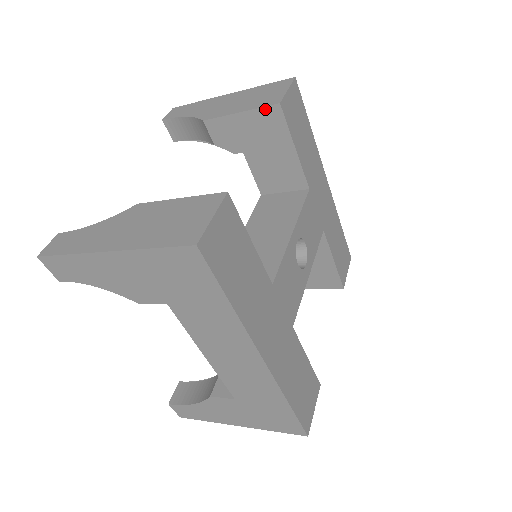
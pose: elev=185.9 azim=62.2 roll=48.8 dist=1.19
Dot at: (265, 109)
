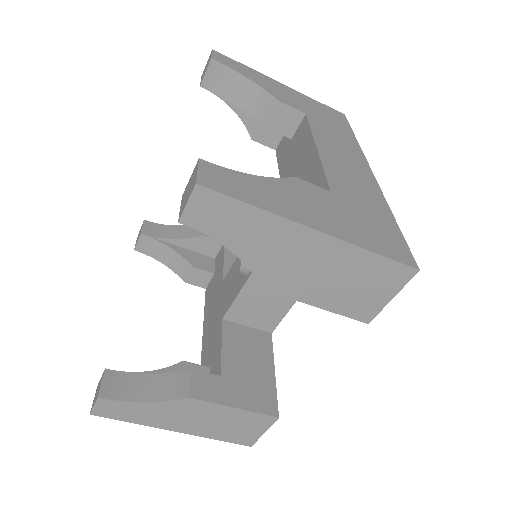
Dot at: occluded
